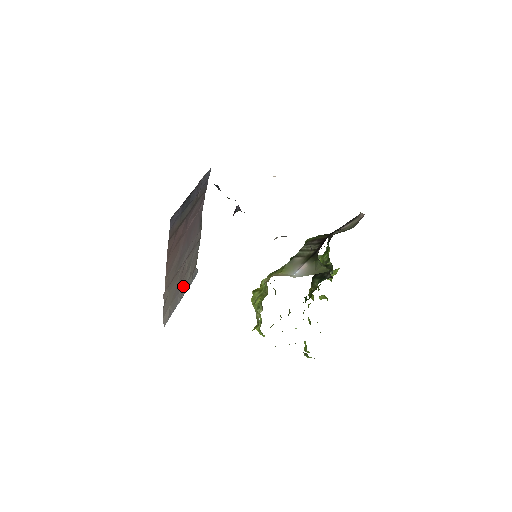
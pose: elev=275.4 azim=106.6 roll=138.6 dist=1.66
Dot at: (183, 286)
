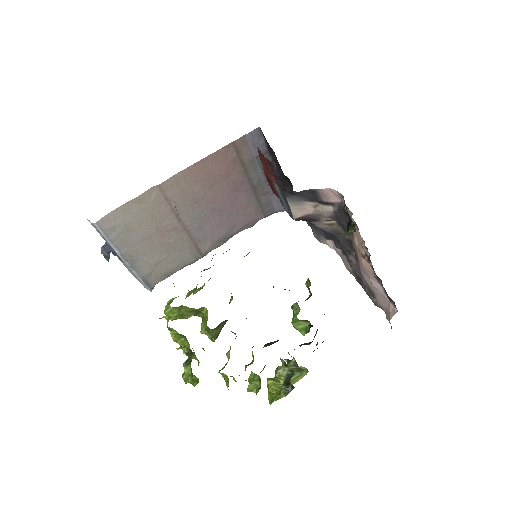
Dot at: (142, 253)
